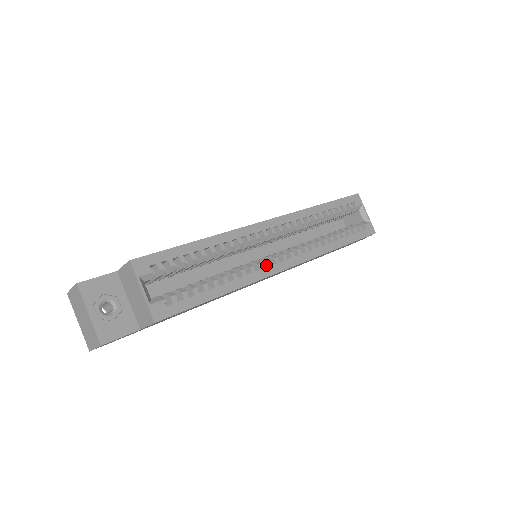
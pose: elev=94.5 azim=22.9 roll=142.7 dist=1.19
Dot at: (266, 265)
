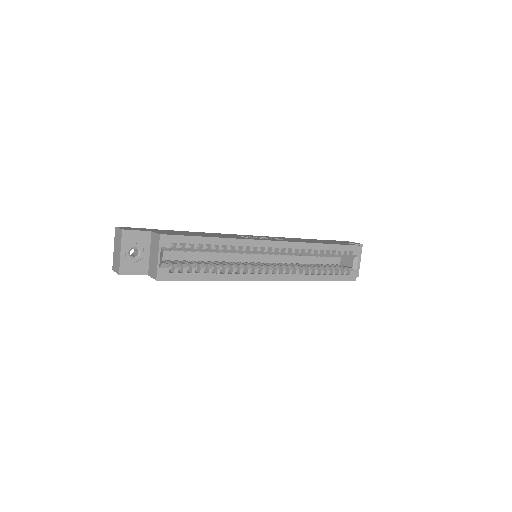
Dot at: (254, 272)
